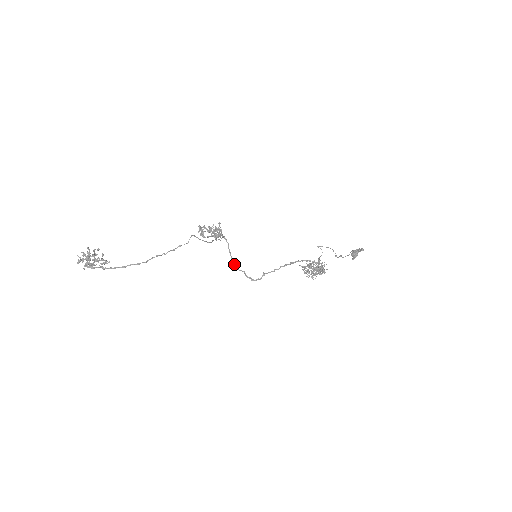
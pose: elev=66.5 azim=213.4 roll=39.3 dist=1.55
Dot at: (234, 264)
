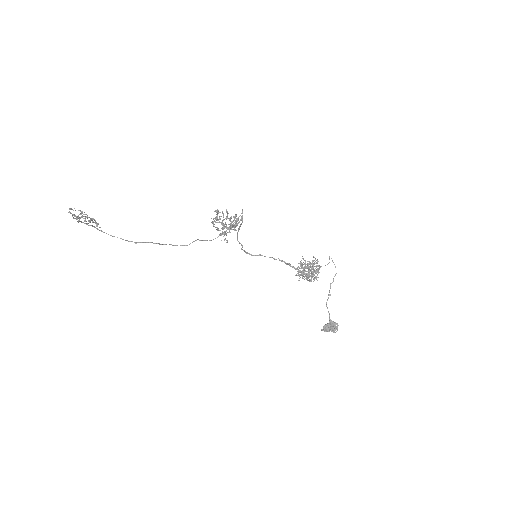
Dot at: (237, 237)
